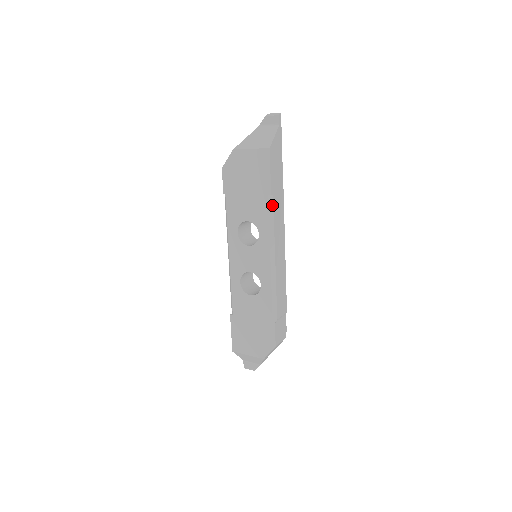
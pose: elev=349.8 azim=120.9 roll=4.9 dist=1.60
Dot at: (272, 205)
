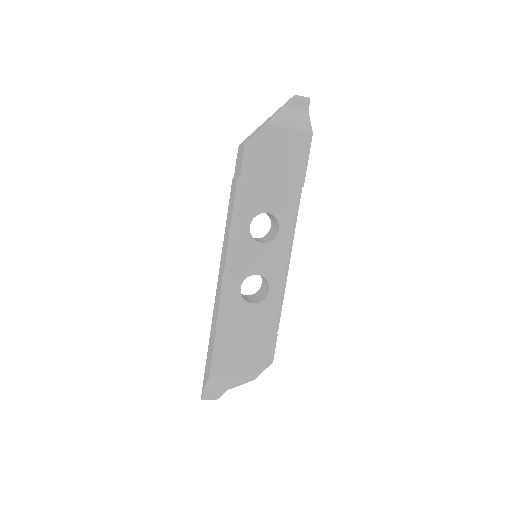
Dot at: (300, 198)
